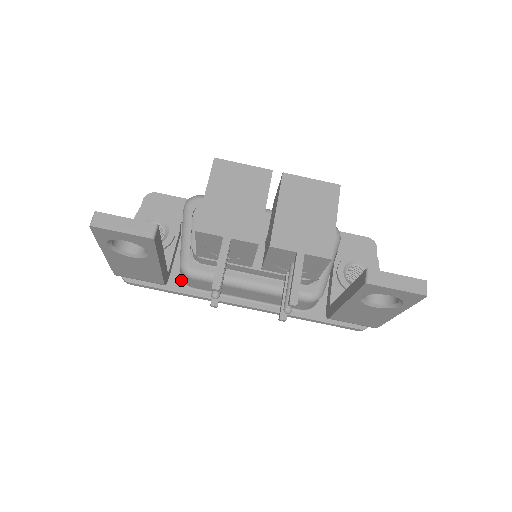
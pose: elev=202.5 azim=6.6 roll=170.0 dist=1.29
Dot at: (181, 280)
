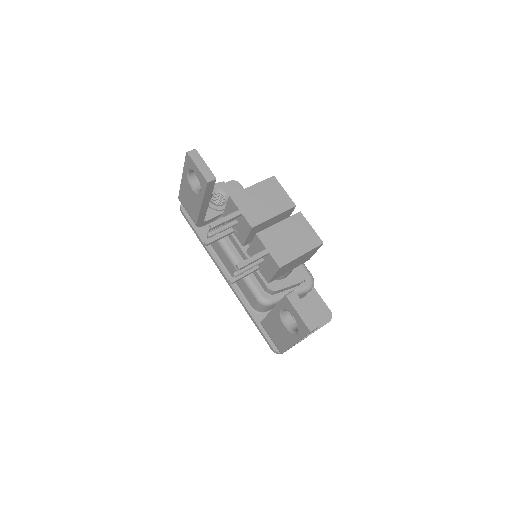
Dot at: occluded
